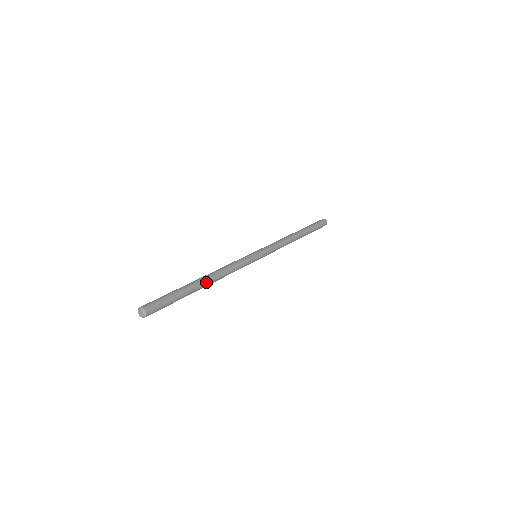
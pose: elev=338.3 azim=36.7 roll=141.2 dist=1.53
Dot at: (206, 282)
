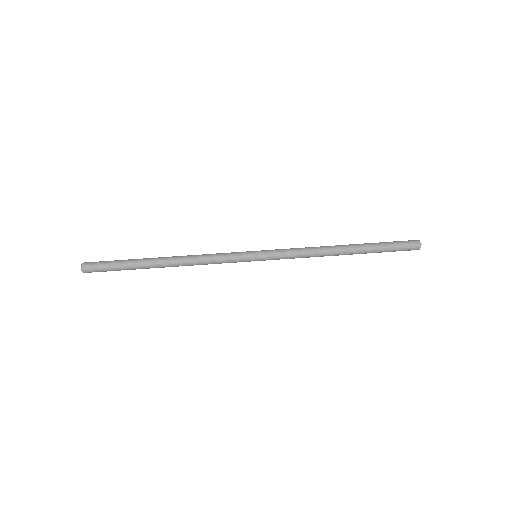
Dot at: (163, 261)
